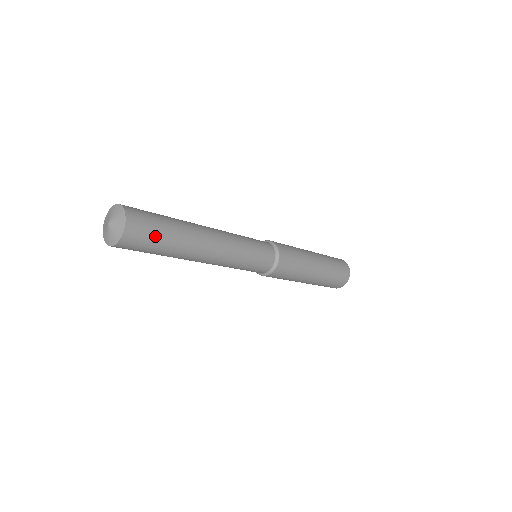
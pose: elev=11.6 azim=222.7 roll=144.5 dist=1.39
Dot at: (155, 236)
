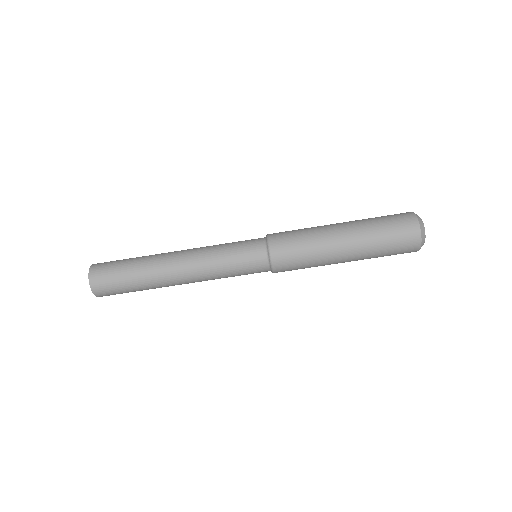
Dot at: (117, 280)
